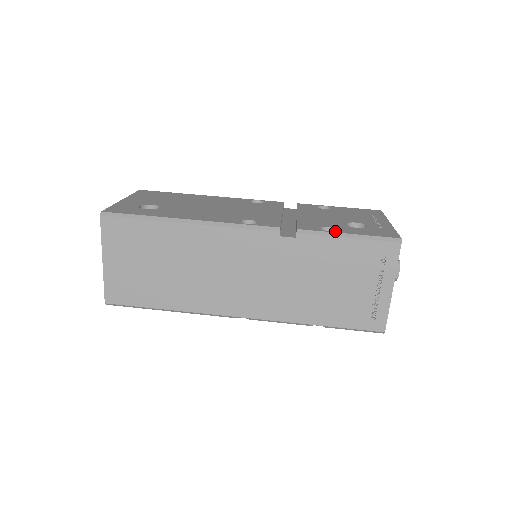
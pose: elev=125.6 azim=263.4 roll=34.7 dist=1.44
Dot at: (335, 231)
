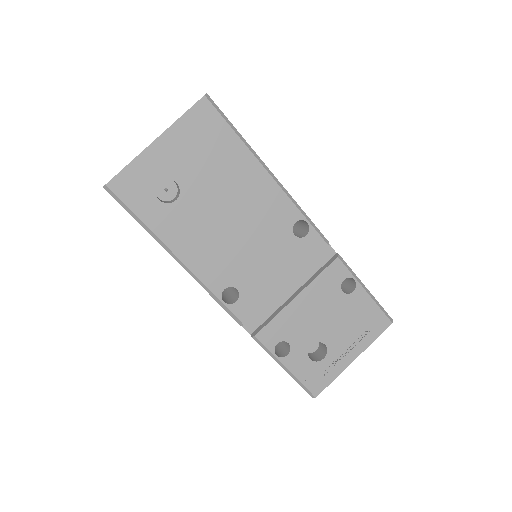
Dot at: (281, 358)
